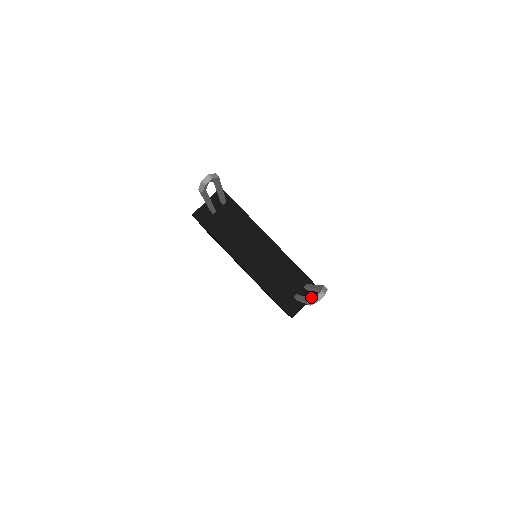
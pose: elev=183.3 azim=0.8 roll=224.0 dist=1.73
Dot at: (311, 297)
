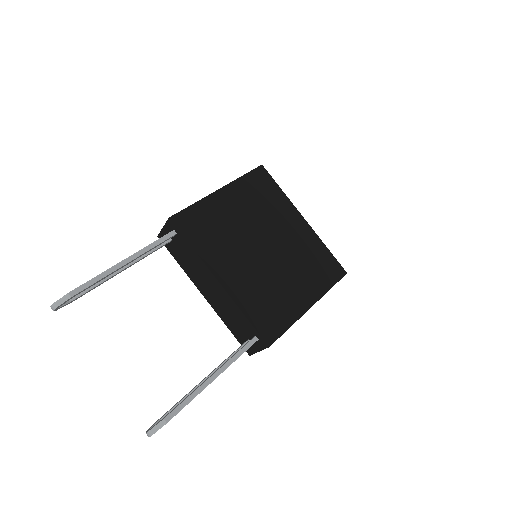
Dot at: (157, 421)
